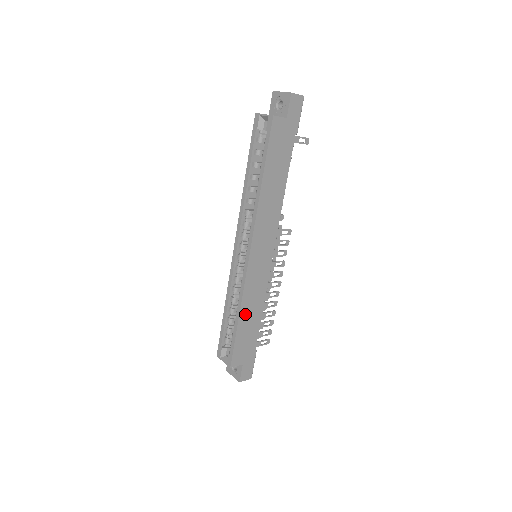
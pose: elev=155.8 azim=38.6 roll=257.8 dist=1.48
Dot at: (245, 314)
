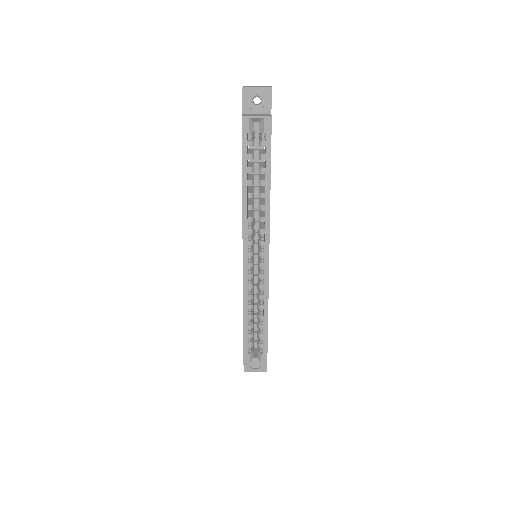
Dot at: occluded
